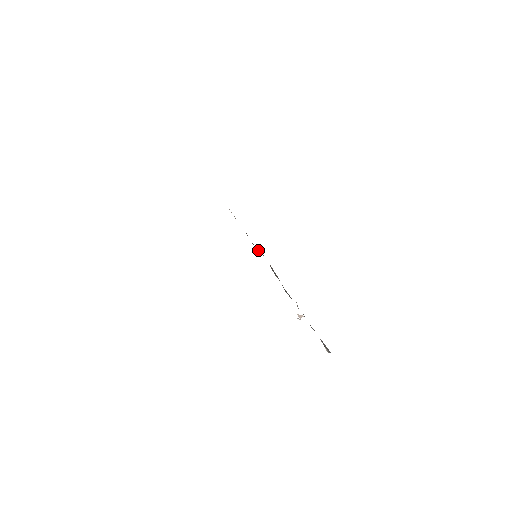
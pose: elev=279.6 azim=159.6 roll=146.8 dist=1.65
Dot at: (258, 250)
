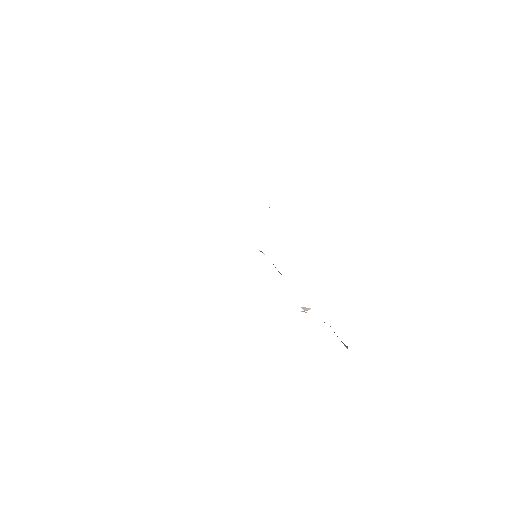
Dot at: occluded
